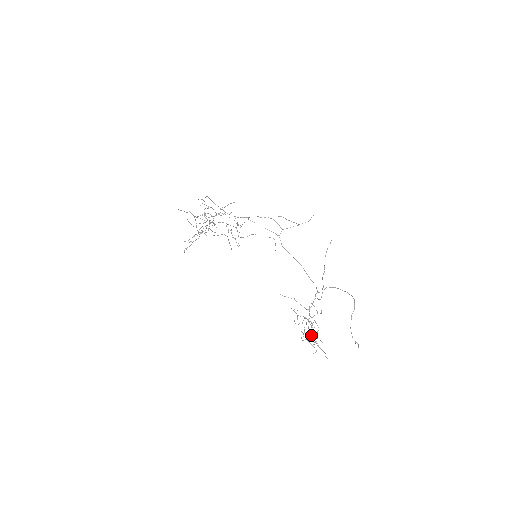
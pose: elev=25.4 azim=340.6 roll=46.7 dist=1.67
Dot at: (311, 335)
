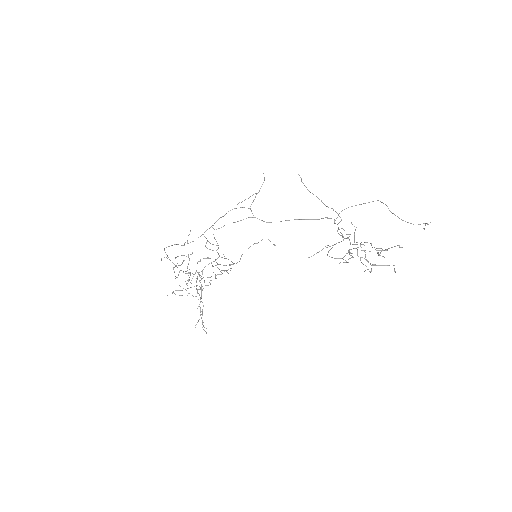
Dot at: occluded
